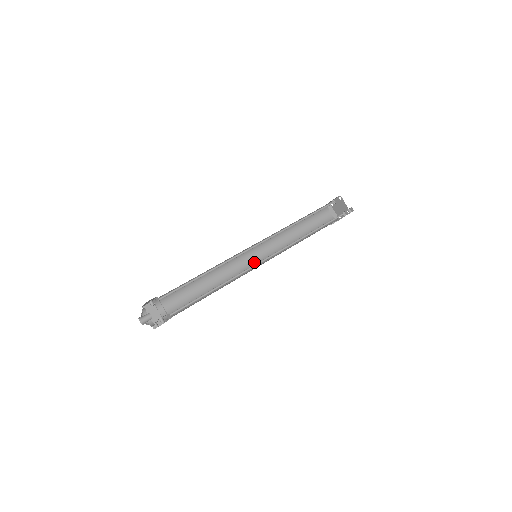
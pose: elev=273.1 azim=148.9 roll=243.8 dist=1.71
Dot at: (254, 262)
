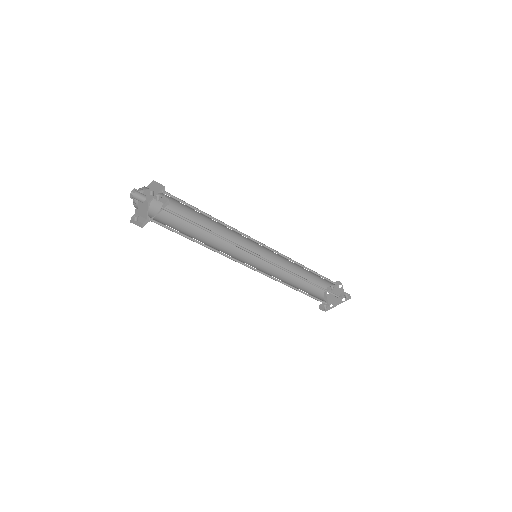
Dot at: (249, 264)
